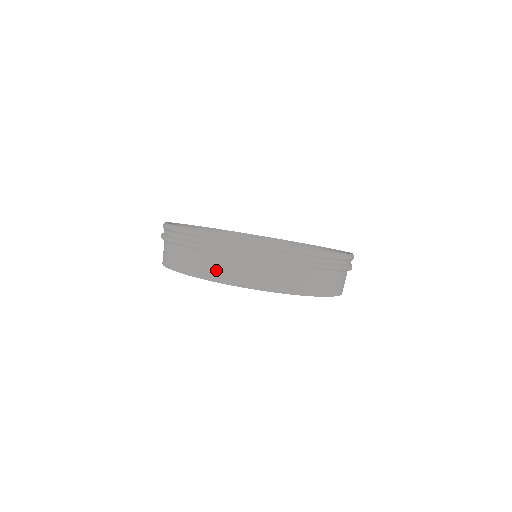
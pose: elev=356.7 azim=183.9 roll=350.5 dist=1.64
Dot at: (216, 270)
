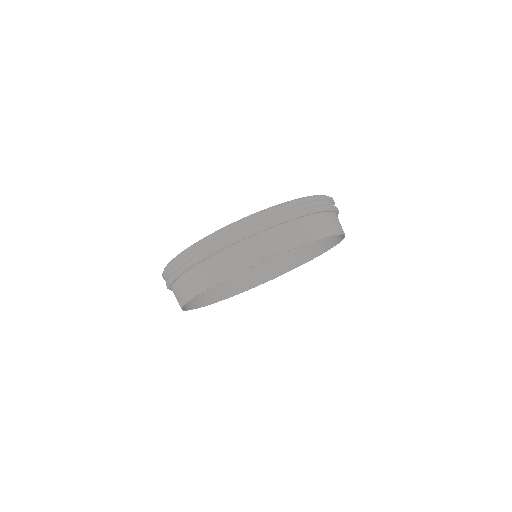
Dot at: (285, 239)
